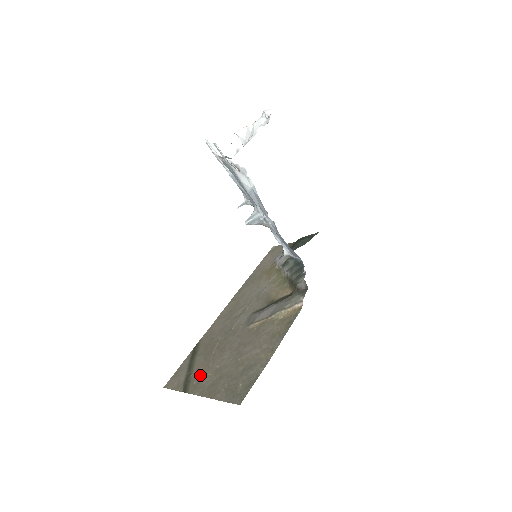
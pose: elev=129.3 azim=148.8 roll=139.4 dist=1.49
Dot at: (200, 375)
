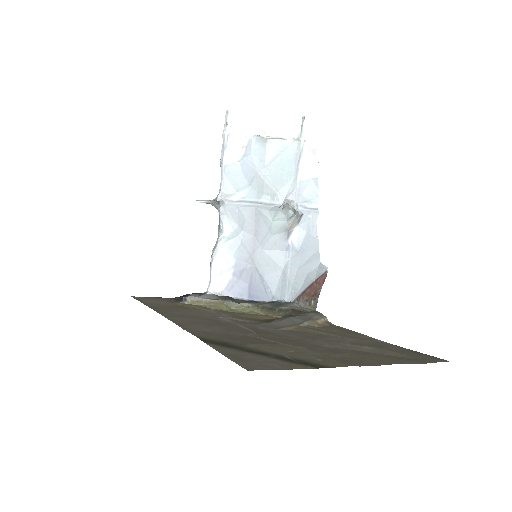
Dot at: (310, 354)
